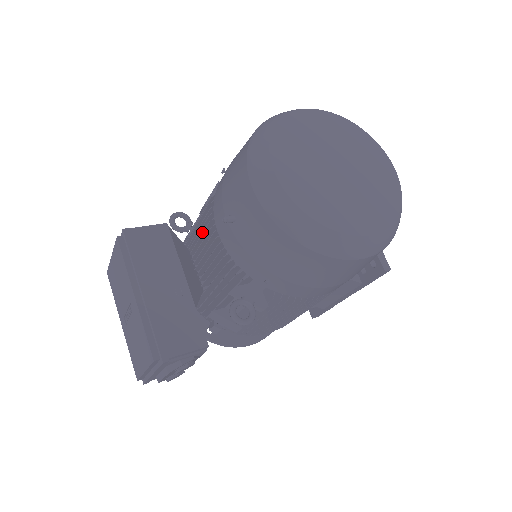
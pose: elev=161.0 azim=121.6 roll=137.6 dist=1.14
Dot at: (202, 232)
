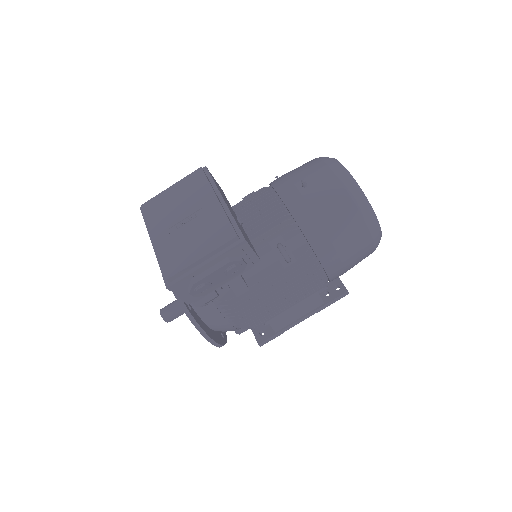
Dot at: (245, 207)
